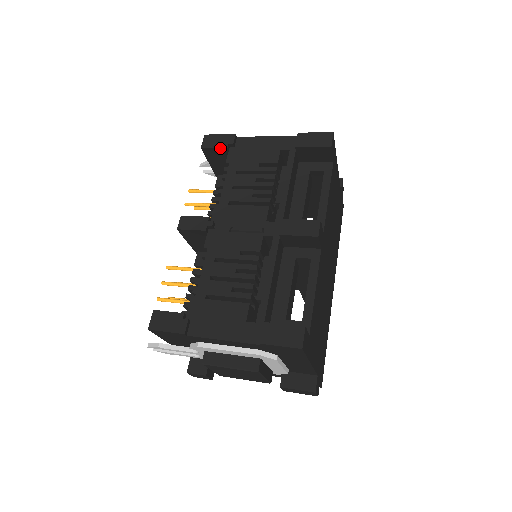
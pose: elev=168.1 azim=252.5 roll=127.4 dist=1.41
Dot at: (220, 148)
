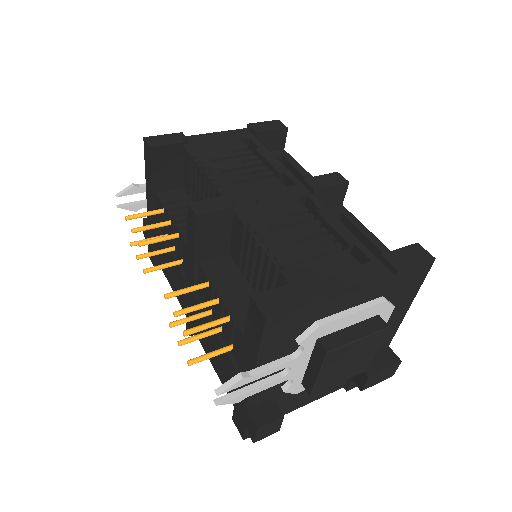
Dot at: (174, 145)
